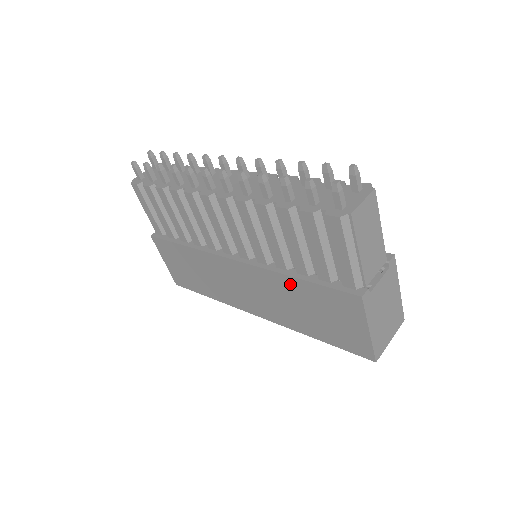
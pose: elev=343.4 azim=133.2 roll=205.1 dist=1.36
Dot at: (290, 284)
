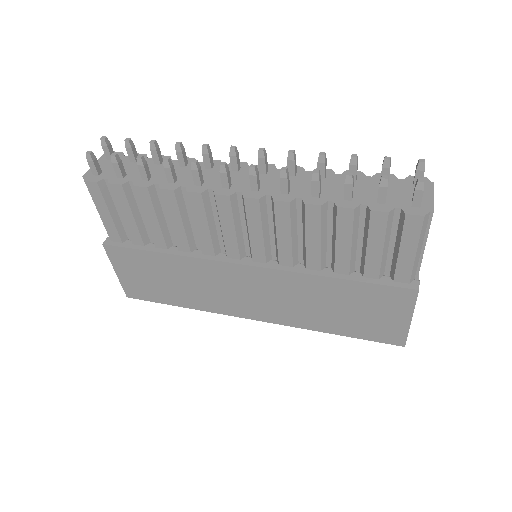
Dot at: (324, 285)
